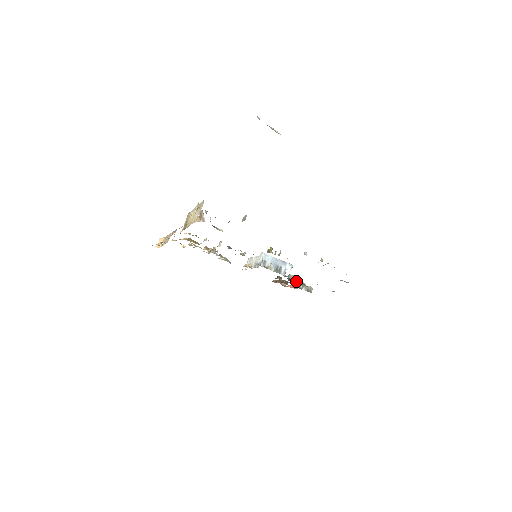
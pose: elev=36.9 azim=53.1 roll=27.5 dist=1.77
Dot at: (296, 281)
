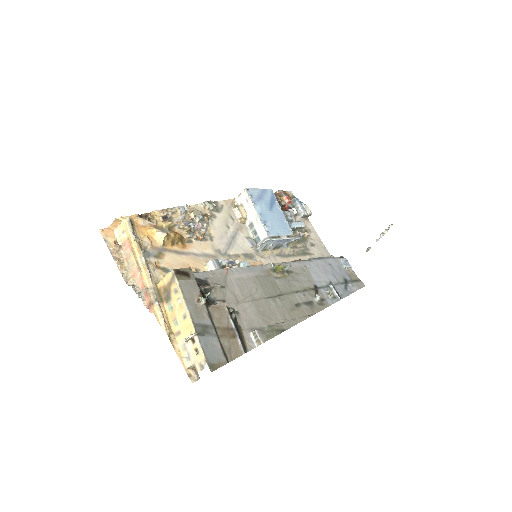
Dot at: occluded
